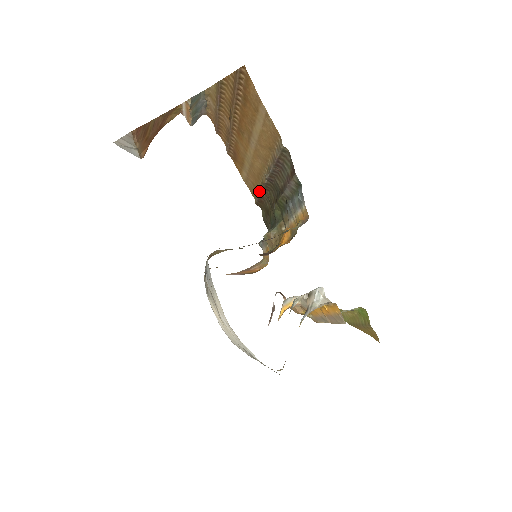
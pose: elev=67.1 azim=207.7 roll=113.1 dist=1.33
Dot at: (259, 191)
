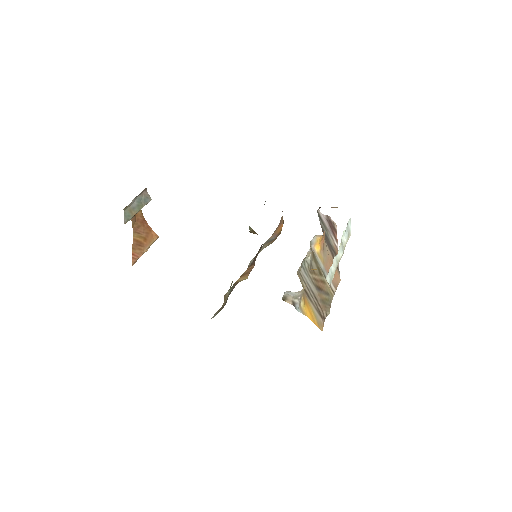
Dot at: occluded
